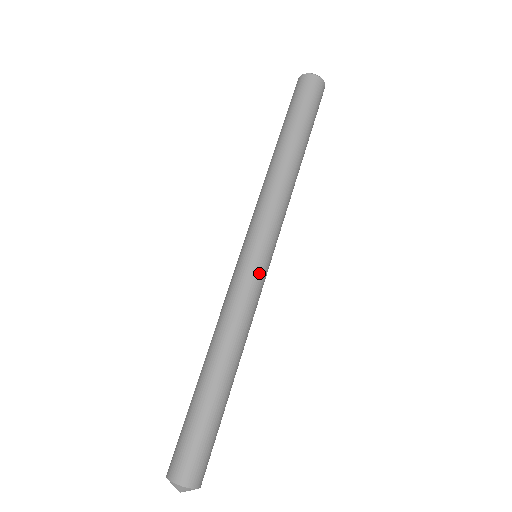
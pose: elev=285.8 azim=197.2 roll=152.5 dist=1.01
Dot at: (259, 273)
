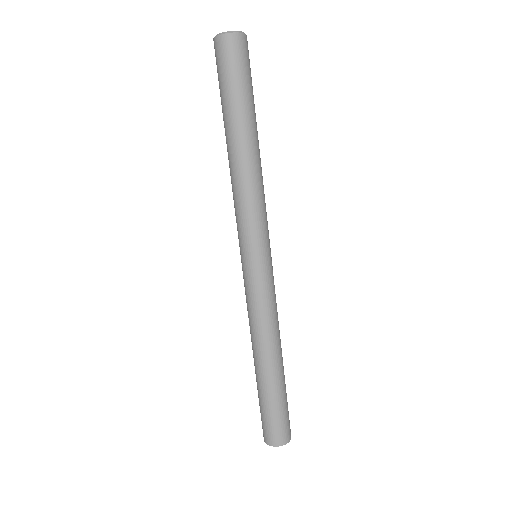
Dot at: (258, 277)
